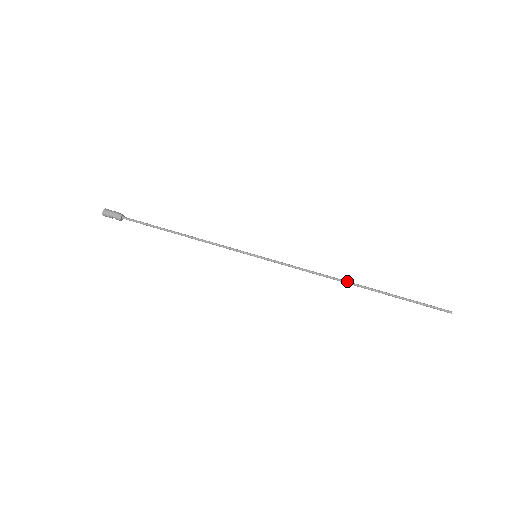
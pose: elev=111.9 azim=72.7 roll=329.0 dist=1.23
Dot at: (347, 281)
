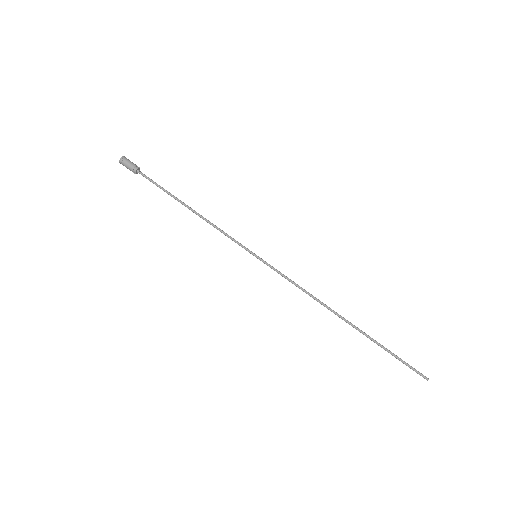
Dot at: (336, 313)
